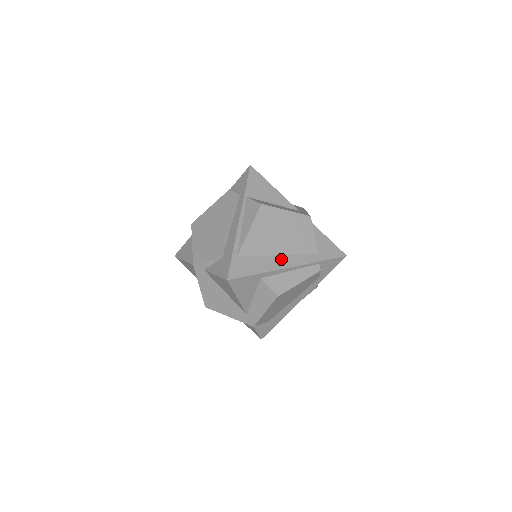
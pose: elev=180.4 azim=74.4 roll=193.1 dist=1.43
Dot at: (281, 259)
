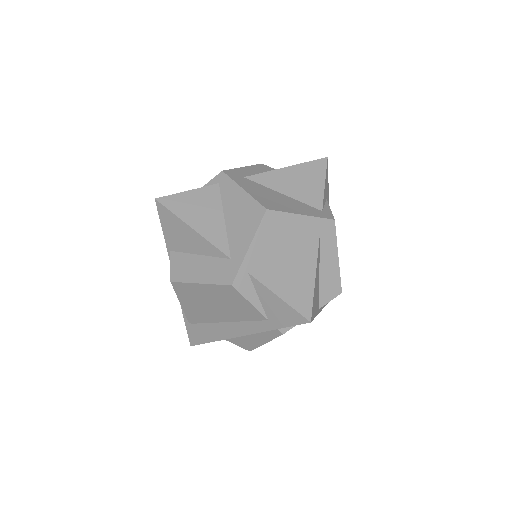
Dot at: (228, 327)
